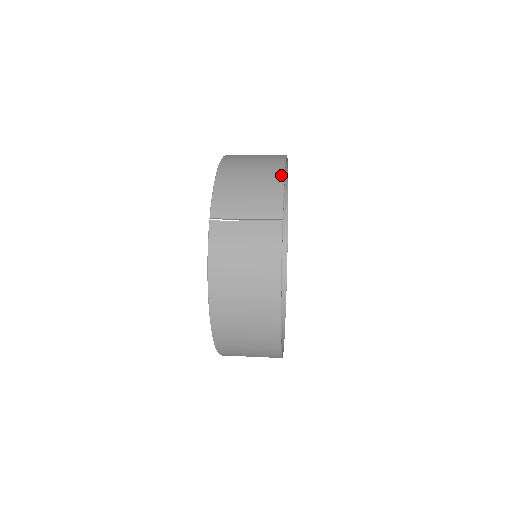
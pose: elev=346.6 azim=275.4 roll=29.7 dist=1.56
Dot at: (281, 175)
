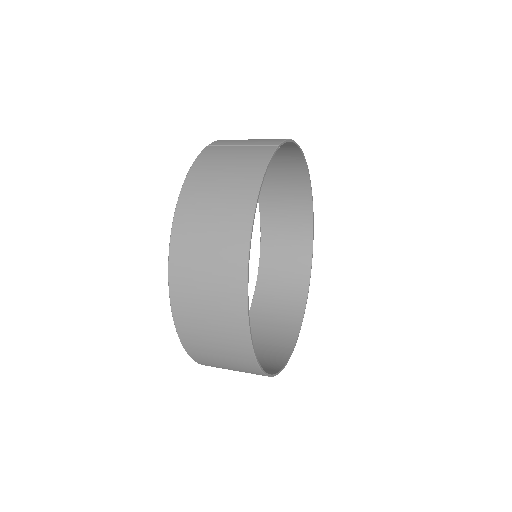
Dot at: occluded
